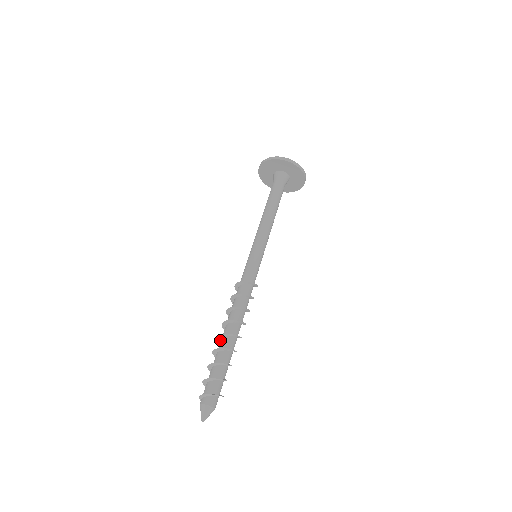
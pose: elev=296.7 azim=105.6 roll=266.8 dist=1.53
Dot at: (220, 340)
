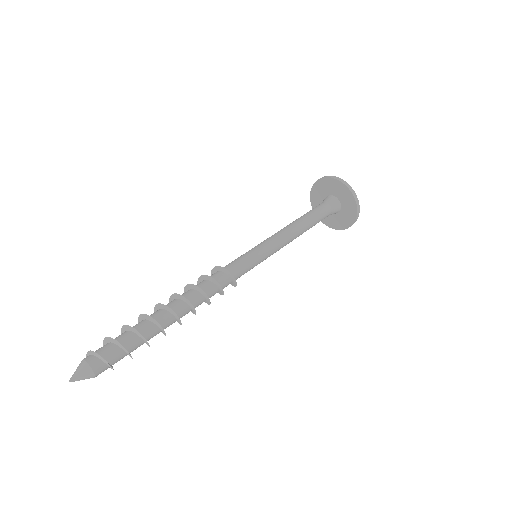
Dot at: (158, 309)
